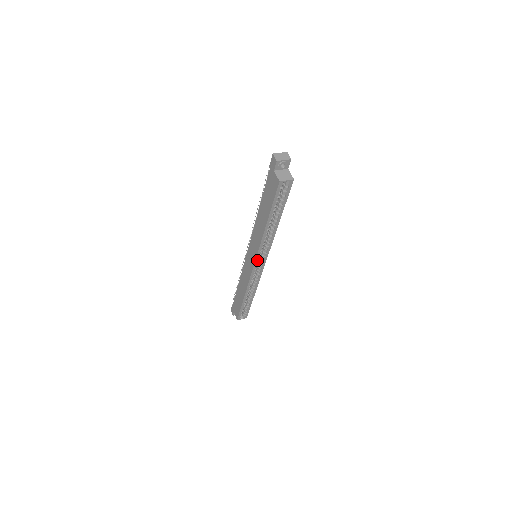
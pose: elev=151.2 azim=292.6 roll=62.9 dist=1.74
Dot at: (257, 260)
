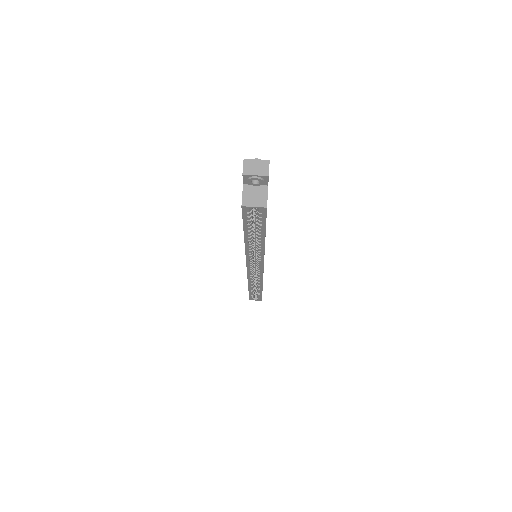
Dot at: (249, 265)
